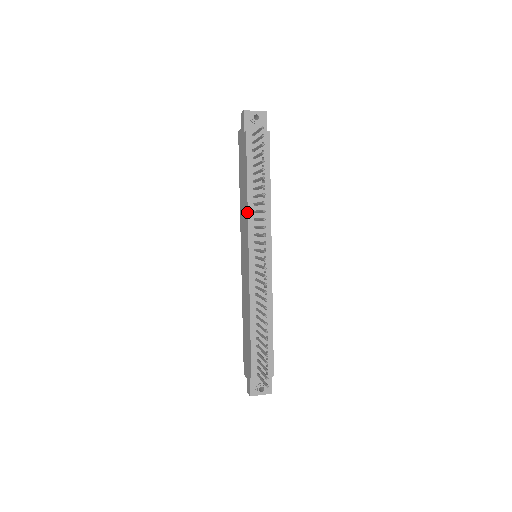
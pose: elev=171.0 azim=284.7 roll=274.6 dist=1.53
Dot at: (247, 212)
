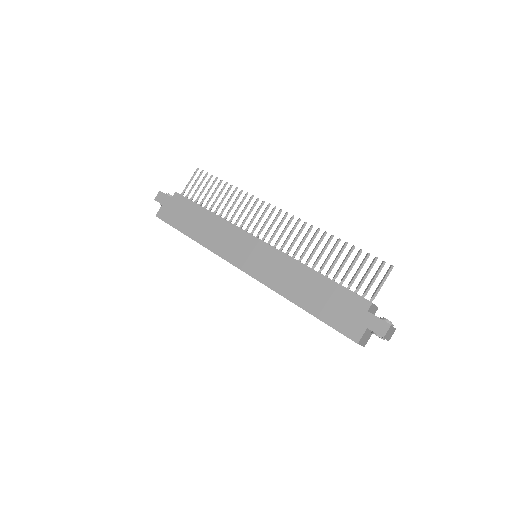
Dot at: (225, 221)
